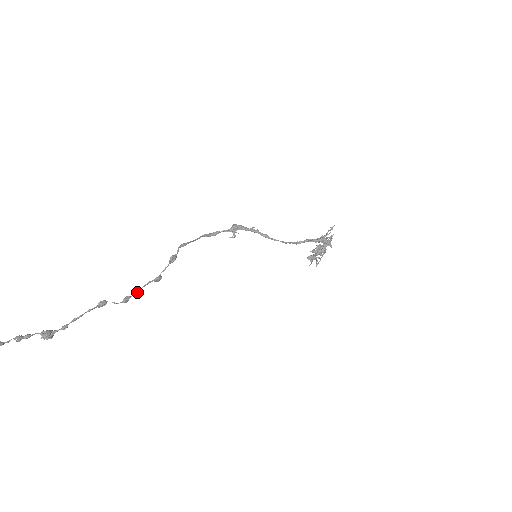
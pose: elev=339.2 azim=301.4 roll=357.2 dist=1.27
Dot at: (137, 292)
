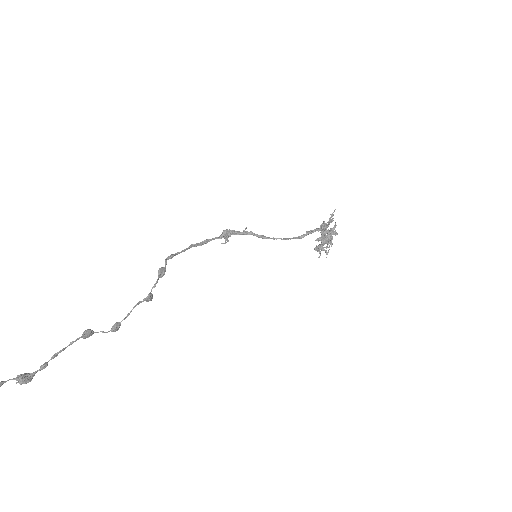
Dot at: (127, 315)
